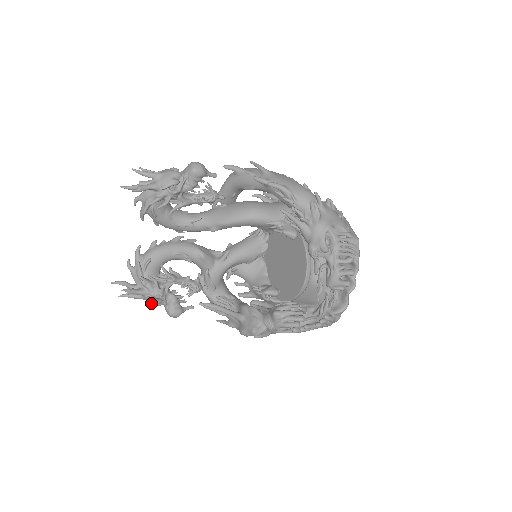
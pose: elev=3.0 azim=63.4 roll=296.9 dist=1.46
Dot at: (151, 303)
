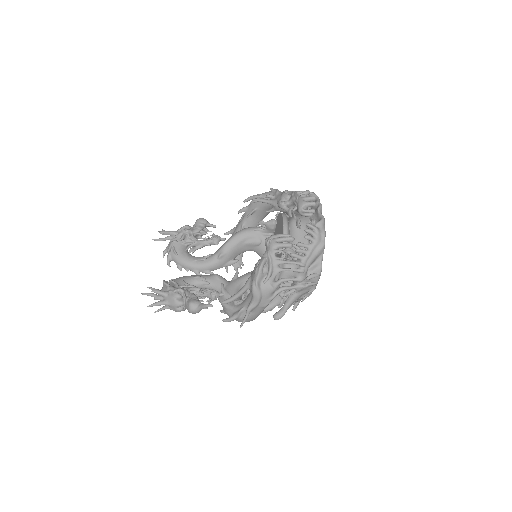
Dot at: (173, 301)
